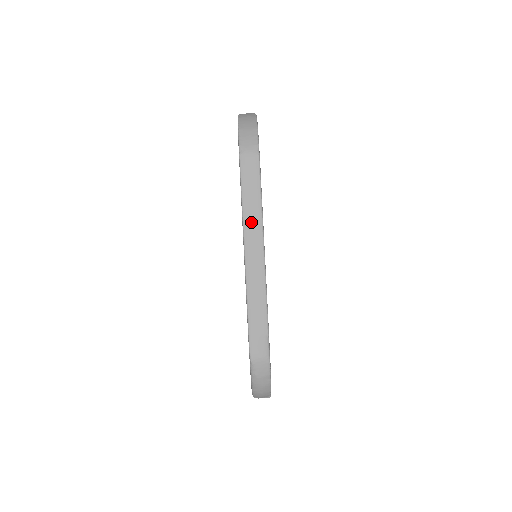
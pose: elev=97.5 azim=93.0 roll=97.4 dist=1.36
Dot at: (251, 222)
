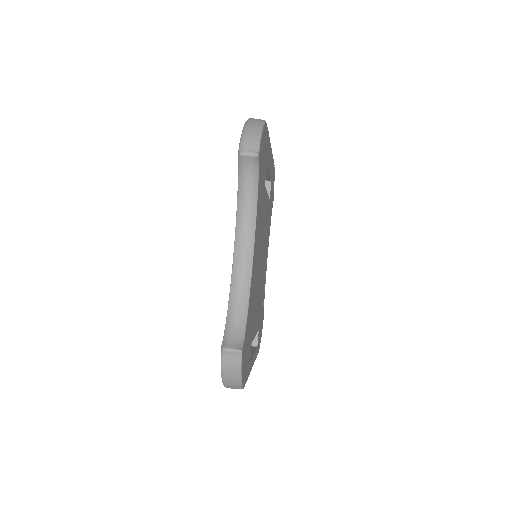
Dot at: occluded
